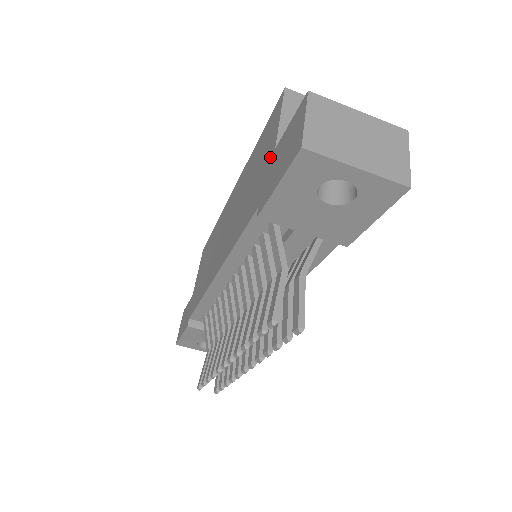
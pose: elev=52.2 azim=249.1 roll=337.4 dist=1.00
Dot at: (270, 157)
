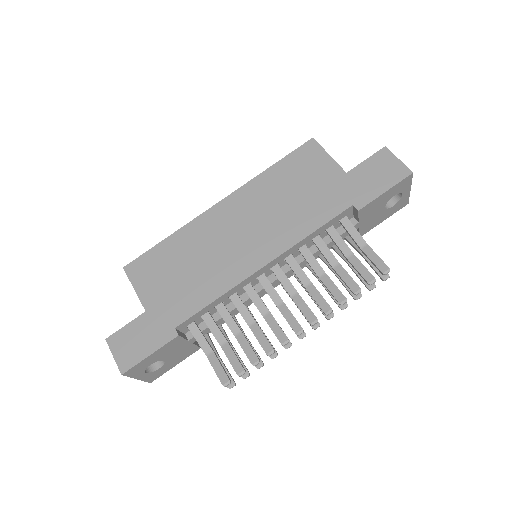
Dot at: (340, 177)
